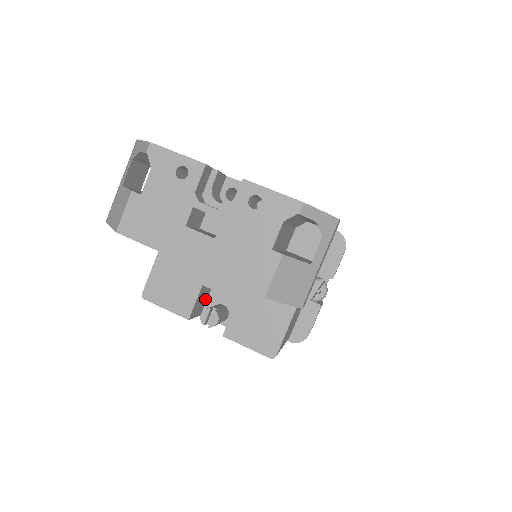
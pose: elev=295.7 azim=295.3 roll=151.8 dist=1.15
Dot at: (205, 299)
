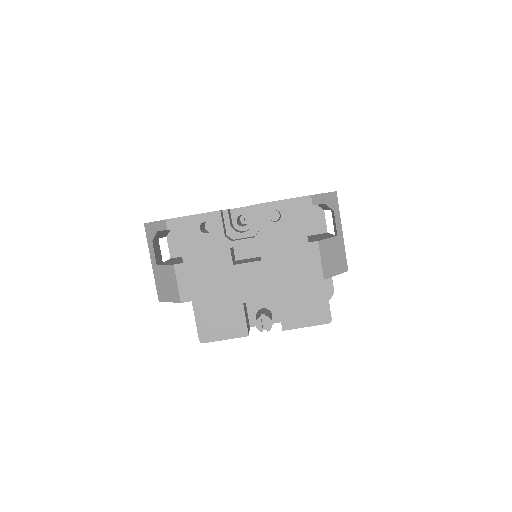
Dot at: occluded
